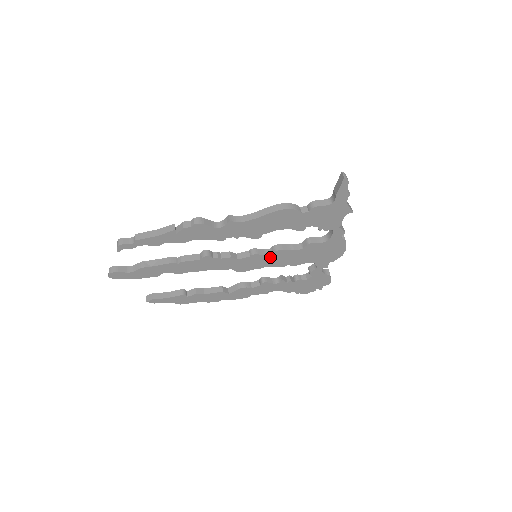
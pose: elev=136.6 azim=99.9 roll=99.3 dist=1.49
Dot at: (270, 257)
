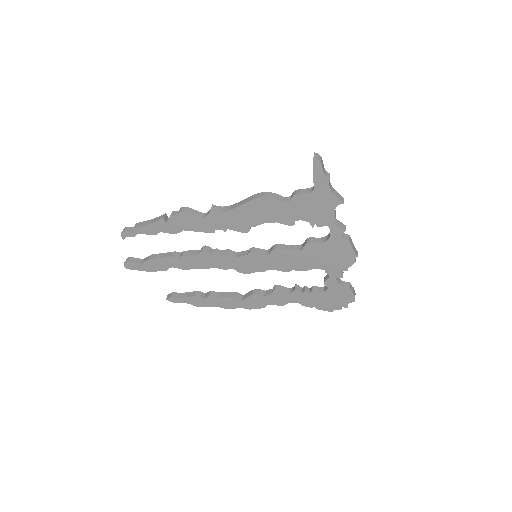
Dot at: (269, 258)
